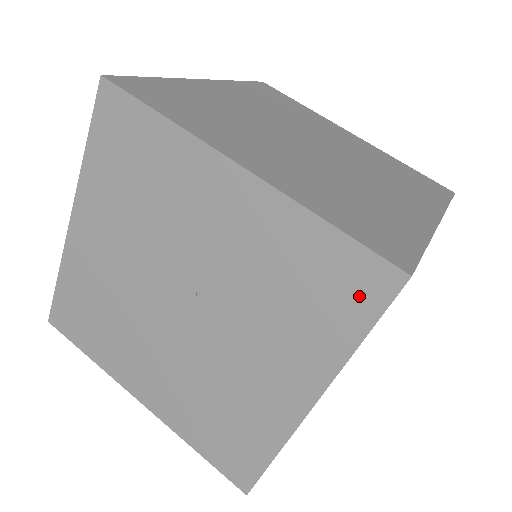
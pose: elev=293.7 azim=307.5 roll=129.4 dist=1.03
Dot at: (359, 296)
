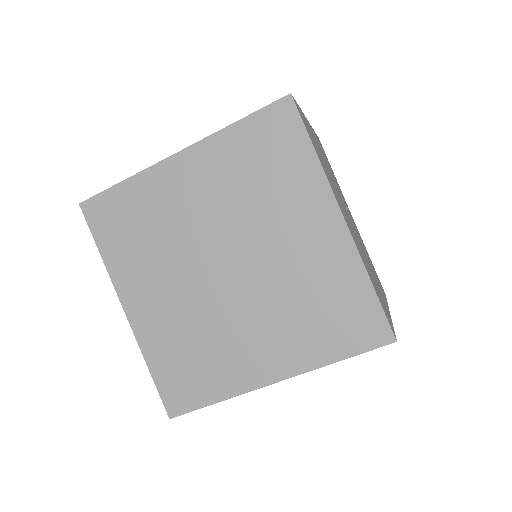
Dot at: occluded
